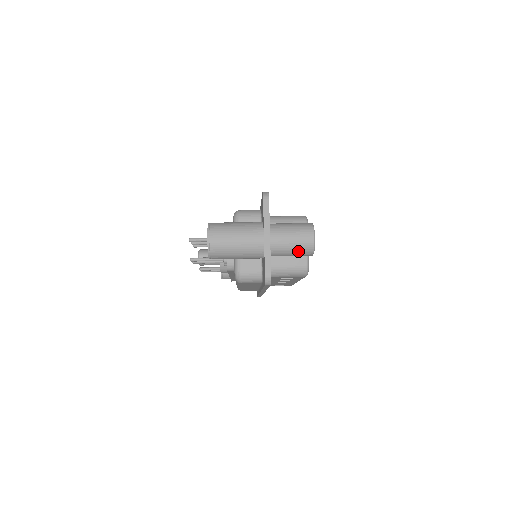
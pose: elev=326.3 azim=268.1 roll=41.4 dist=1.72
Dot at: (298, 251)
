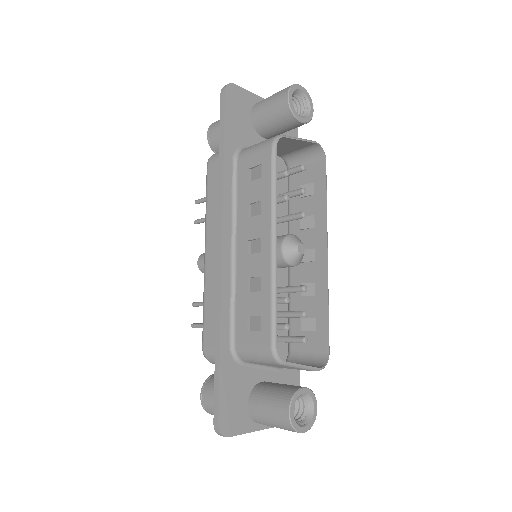
Dot at: (277, 94)
